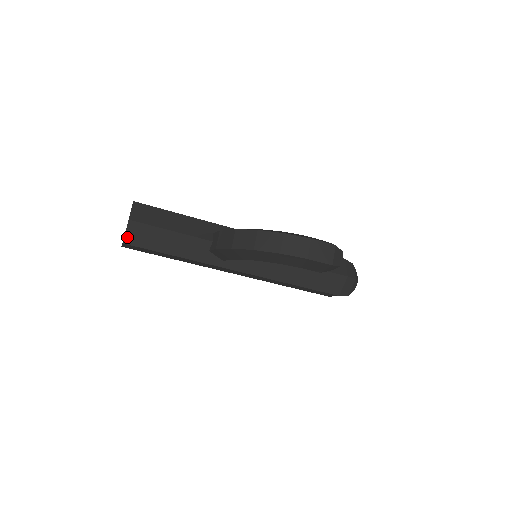
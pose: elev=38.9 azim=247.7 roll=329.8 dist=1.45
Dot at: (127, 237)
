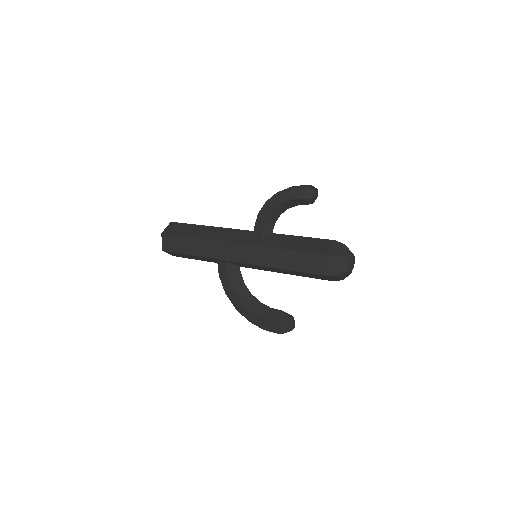
Dot at: occluded
